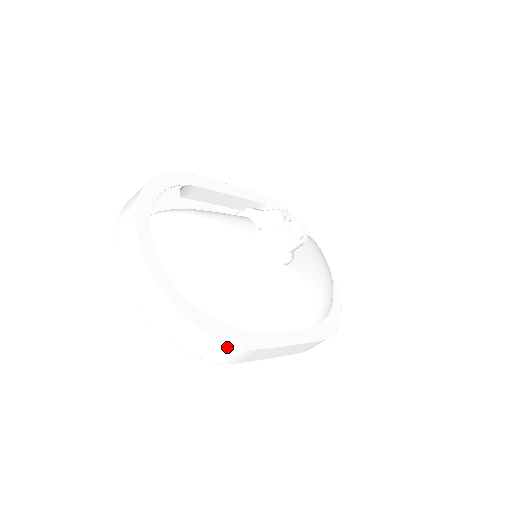
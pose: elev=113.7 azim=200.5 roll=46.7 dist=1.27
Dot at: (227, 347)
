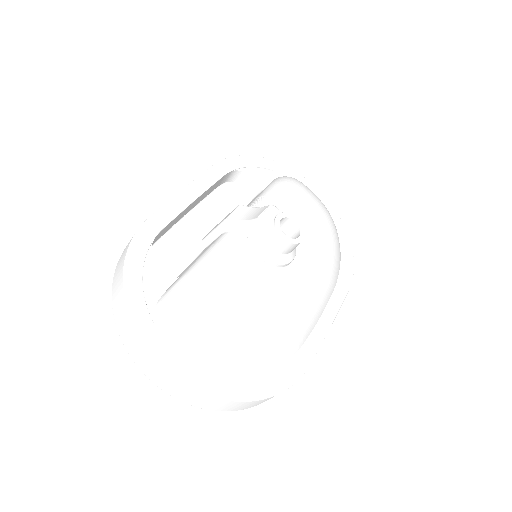
Dot at: (288, 388)
